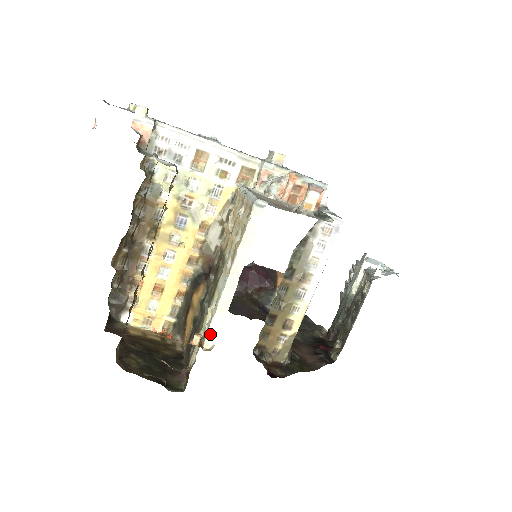
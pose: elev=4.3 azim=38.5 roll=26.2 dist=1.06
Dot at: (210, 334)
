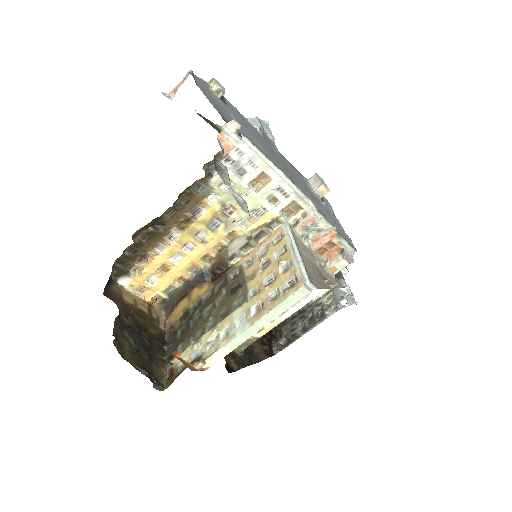
Dot at: (210, 359)
